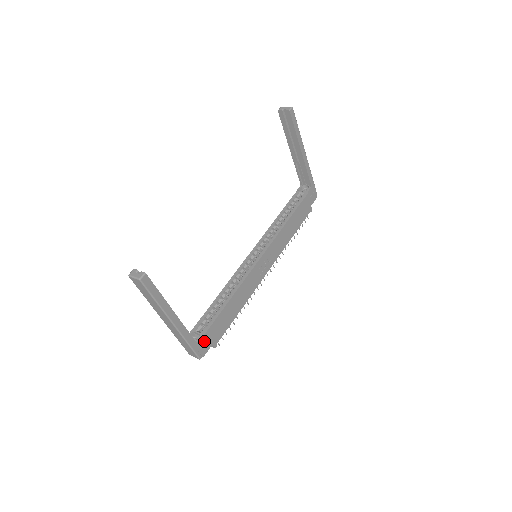
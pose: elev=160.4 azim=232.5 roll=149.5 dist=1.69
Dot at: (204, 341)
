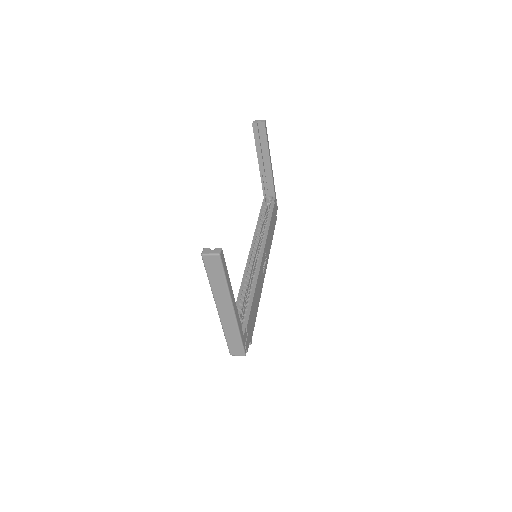
Dot at: (246, 335)
